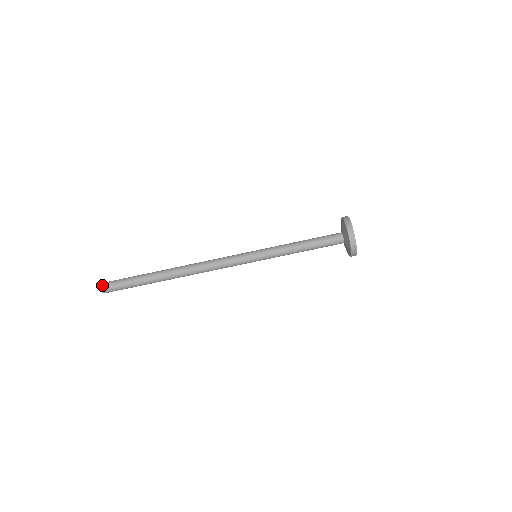
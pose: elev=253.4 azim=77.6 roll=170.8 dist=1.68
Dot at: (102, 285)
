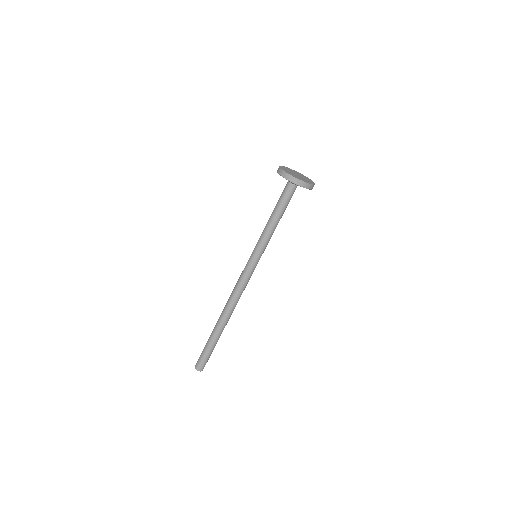
Dot at: (196, 368)
